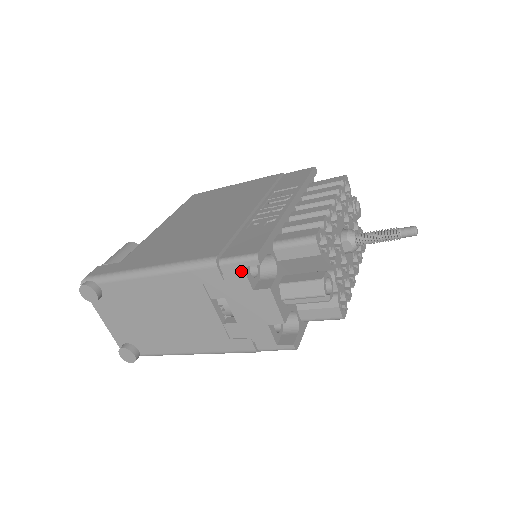
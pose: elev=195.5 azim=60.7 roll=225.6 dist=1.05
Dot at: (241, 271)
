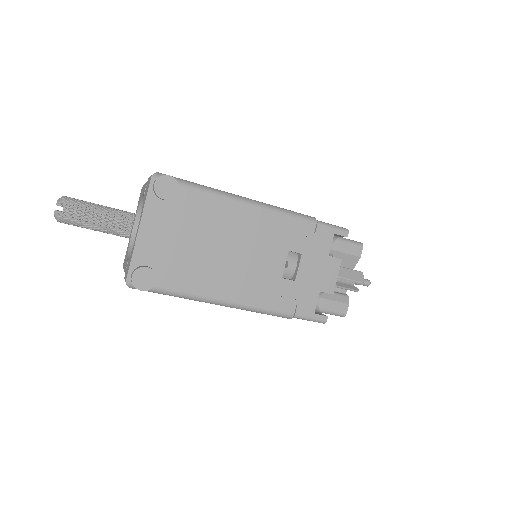
Dot at: (331, 236)
